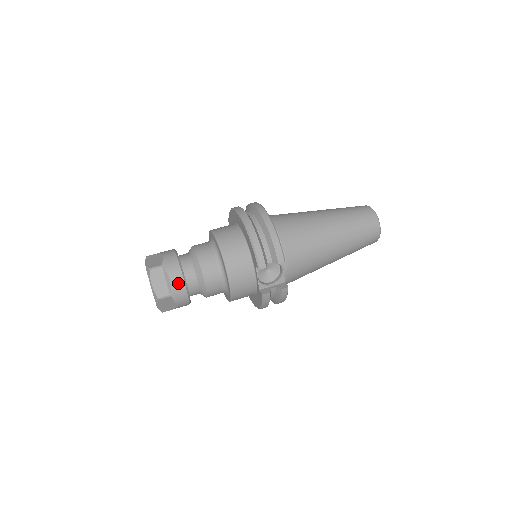
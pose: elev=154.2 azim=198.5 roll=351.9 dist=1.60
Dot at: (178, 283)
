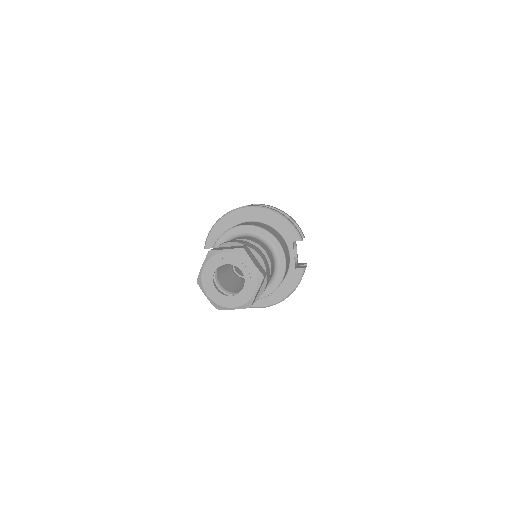
Dot at: (265, 261)
